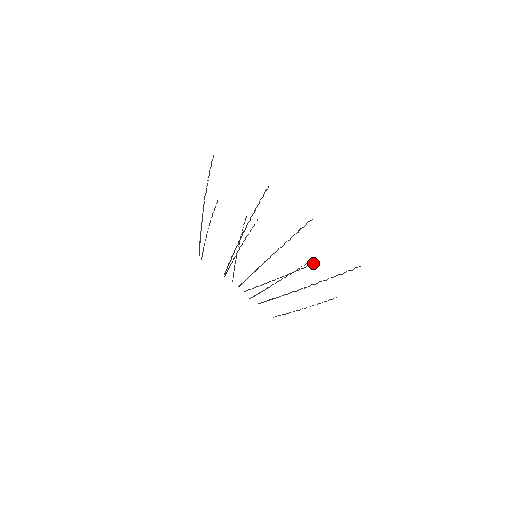
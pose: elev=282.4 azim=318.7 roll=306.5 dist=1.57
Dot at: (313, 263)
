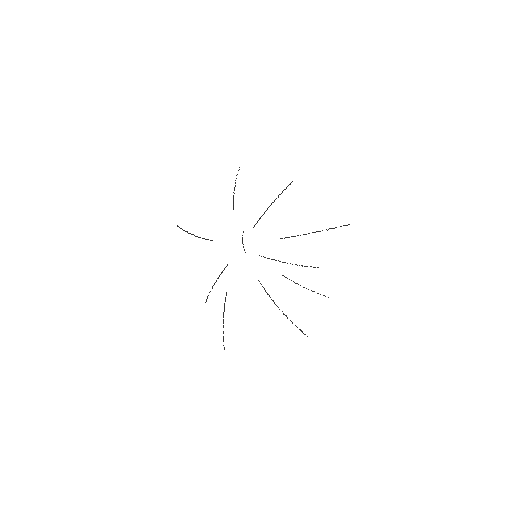
Dot at: (317, 267)
